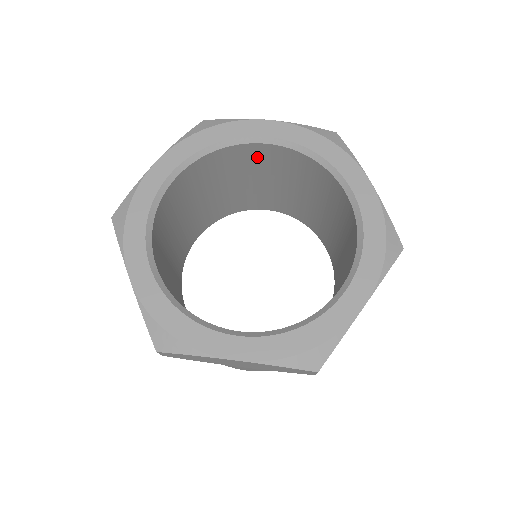
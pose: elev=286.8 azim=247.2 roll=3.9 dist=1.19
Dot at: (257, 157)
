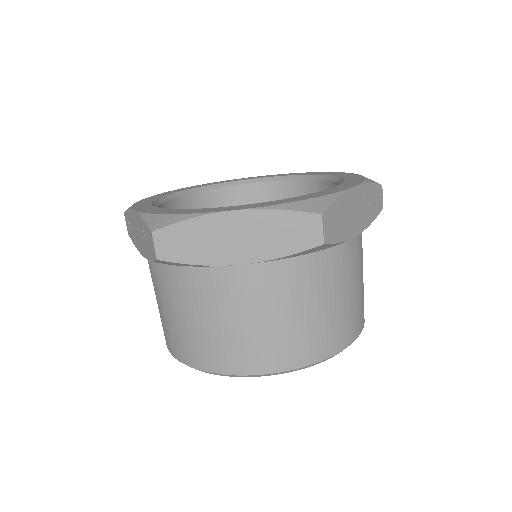
Dot at: (250, 203)
